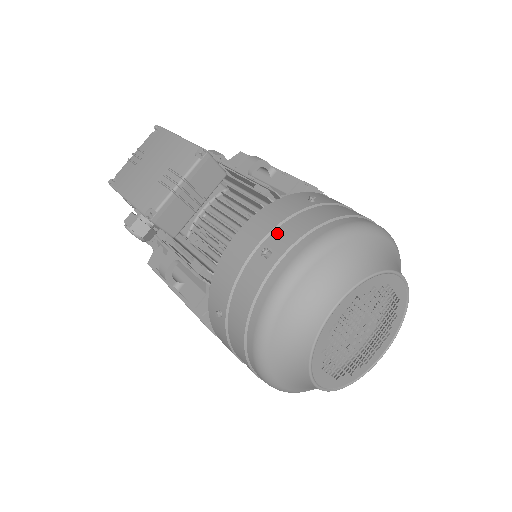
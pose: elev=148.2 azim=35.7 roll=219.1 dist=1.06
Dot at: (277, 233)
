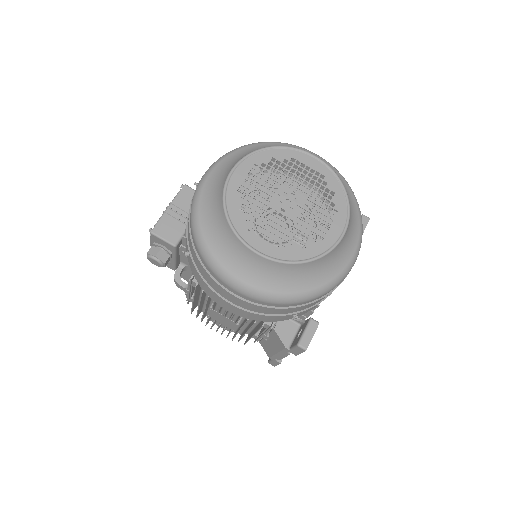
Dot at: occluded
